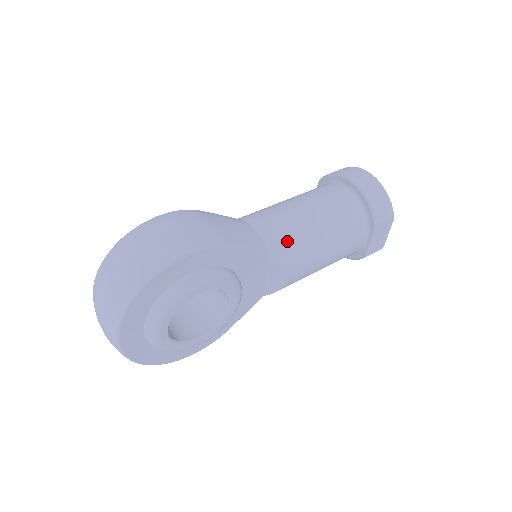
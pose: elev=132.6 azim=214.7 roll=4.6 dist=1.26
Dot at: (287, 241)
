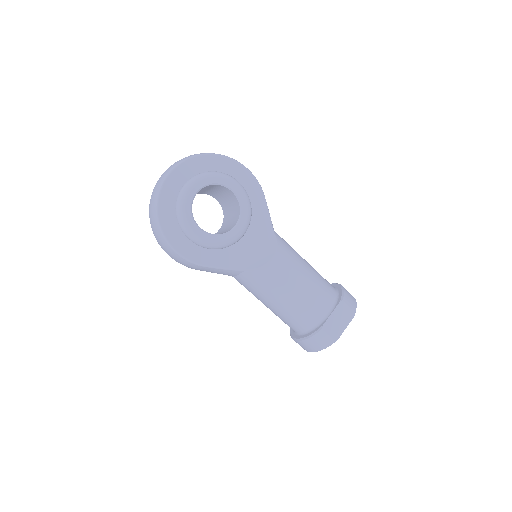
Dot at: (286, 244)
